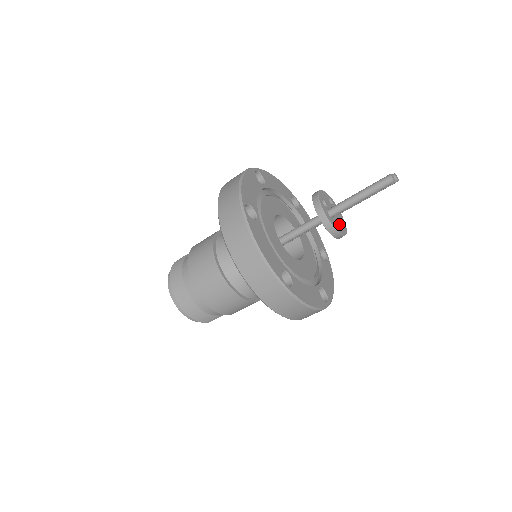
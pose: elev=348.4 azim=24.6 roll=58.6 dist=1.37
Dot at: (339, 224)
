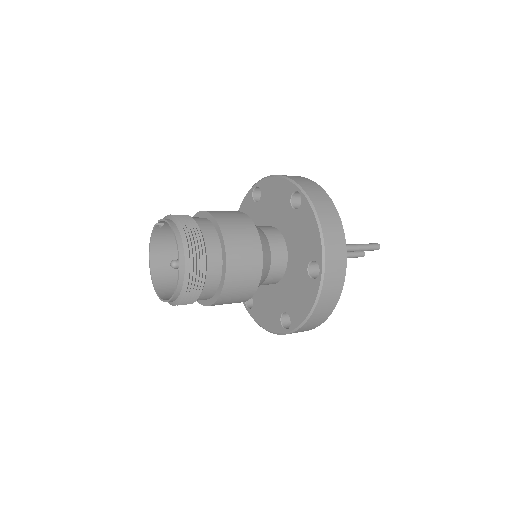
Dot at: occluded
